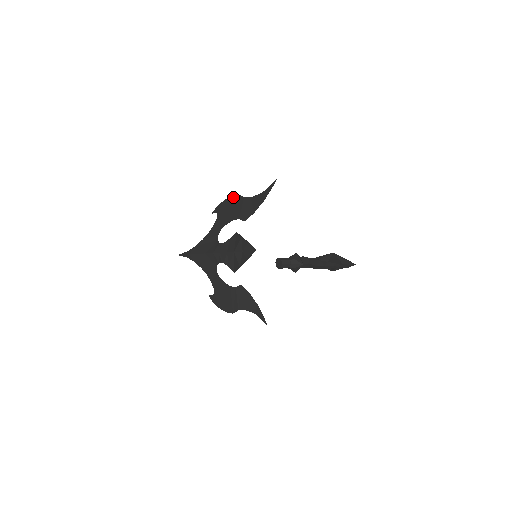
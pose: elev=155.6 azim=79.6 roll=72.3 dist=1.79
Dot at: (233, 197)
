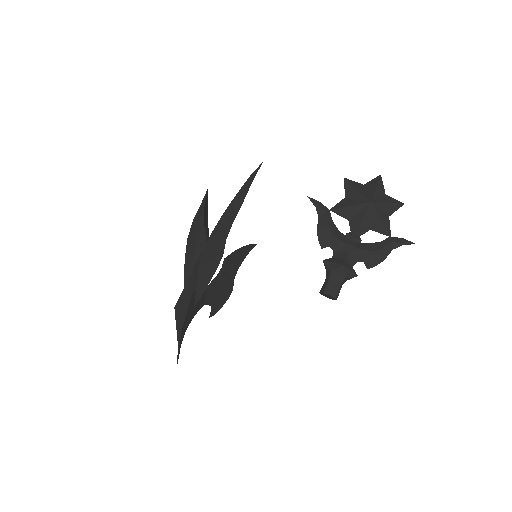
Dot at: (216, 265)
